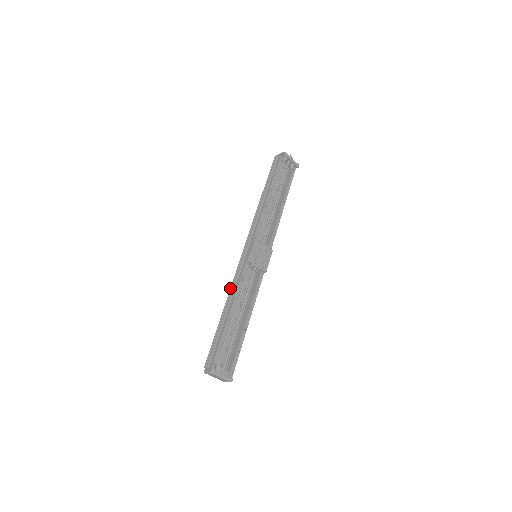
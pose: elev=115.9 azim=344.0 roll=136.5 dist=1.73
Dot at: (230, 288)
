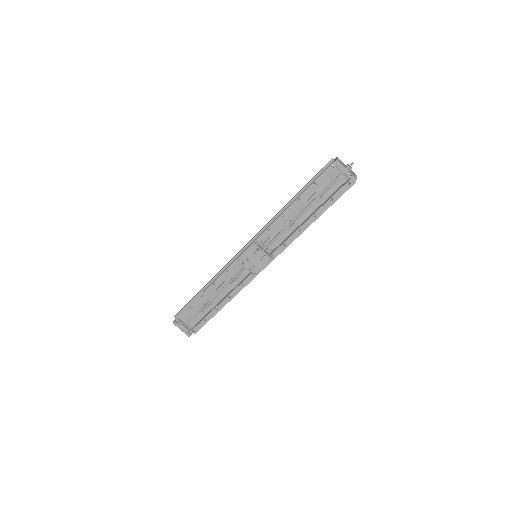
Dot at: occluded
